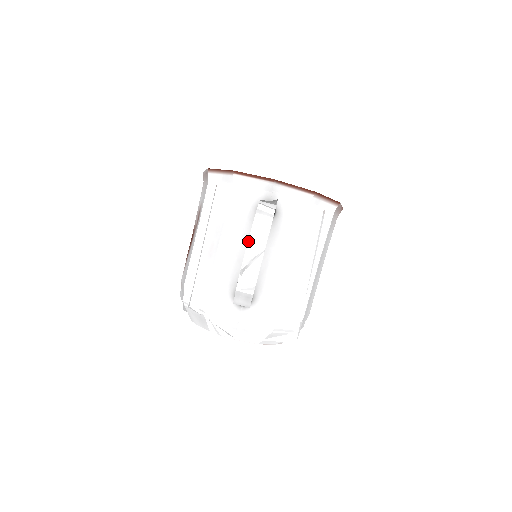
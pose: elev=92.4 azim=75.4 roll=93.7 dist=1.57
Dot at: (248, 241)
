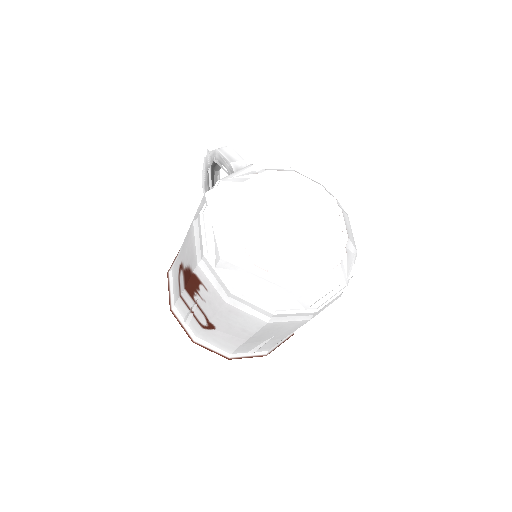
Dot at: (203, 164)
